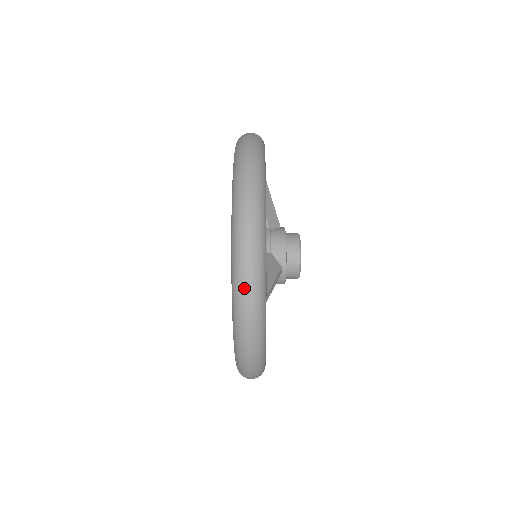
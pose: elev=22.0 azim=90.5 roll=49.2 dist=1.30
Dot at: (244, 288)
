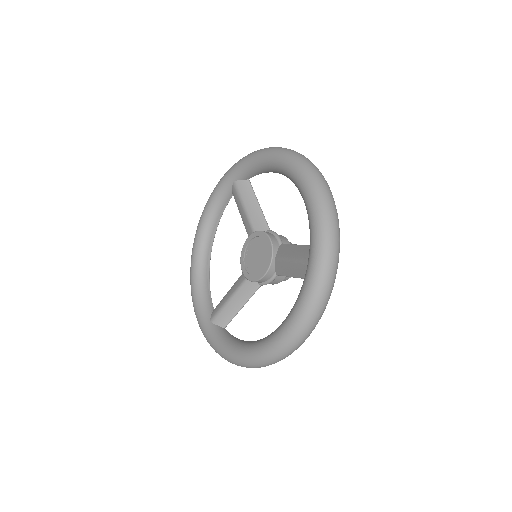
Dot at: (333, 228)
